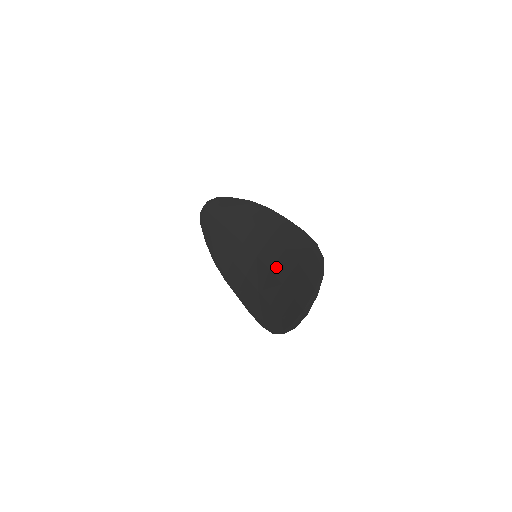
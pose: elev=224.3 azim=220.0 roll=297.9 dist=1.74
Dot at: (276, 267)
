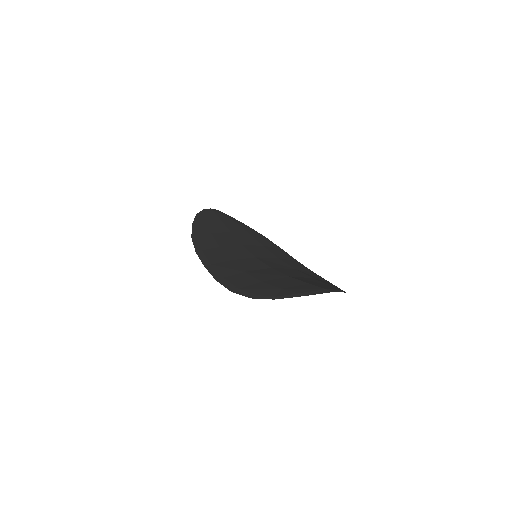
Dot at: (281, 269)
